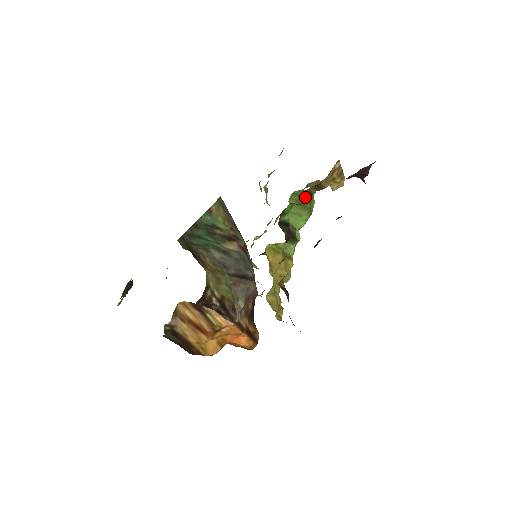
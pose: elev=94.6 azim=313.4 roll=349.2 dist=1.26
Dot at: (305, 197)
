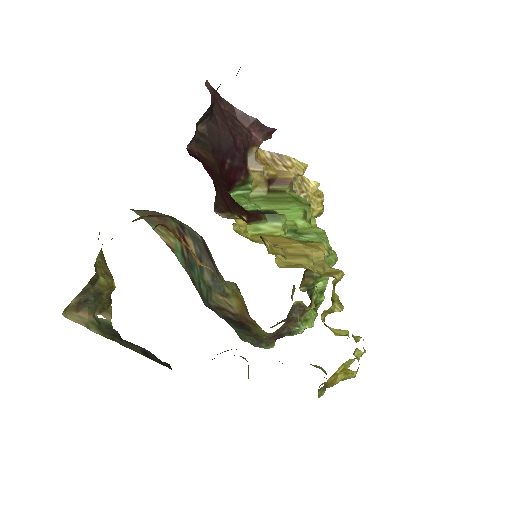
Dot at: (275, 196)
